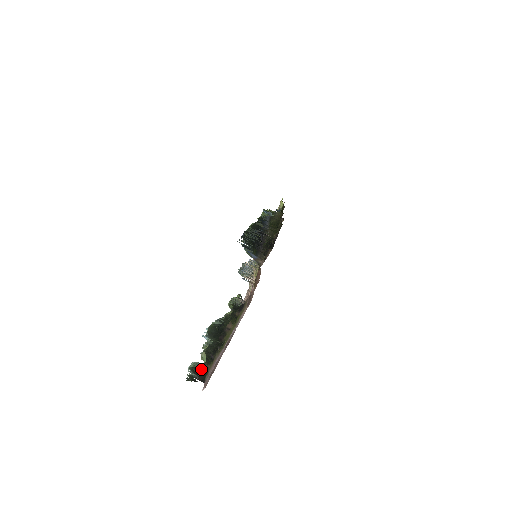
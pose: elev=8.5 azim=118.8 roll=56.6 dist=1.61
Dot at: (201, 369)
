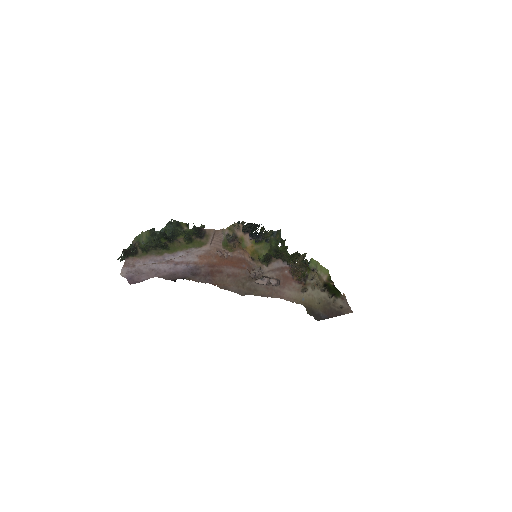
Dot at: (133, 248)
